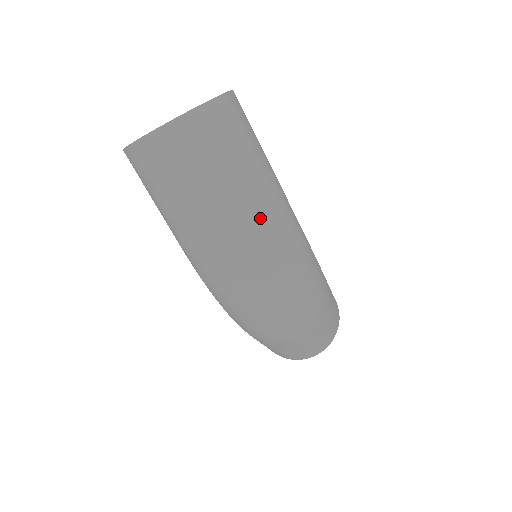
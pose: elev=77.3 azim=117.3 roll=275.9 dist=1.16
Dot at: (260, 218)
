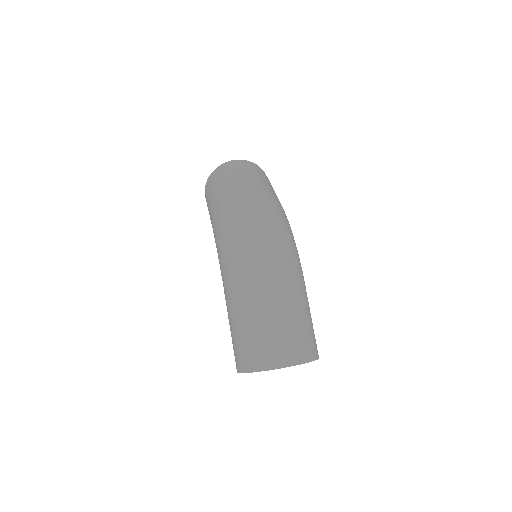
Dot at: (265, 189)
